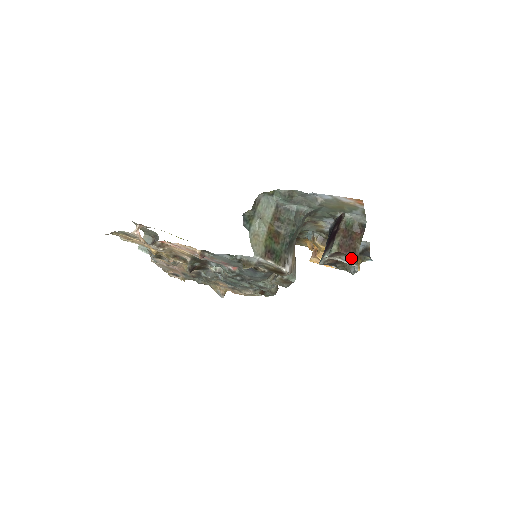
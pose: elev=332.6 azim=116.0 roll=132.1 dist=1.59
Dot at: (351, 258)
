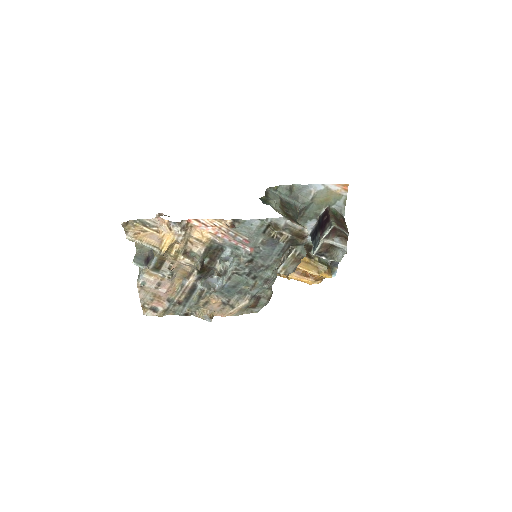
Dot at: (341, 239)
